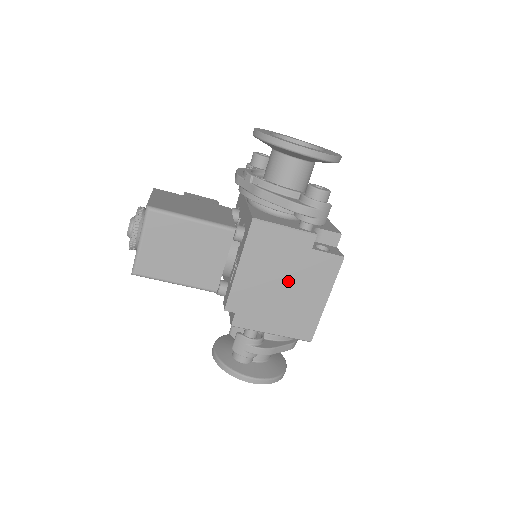
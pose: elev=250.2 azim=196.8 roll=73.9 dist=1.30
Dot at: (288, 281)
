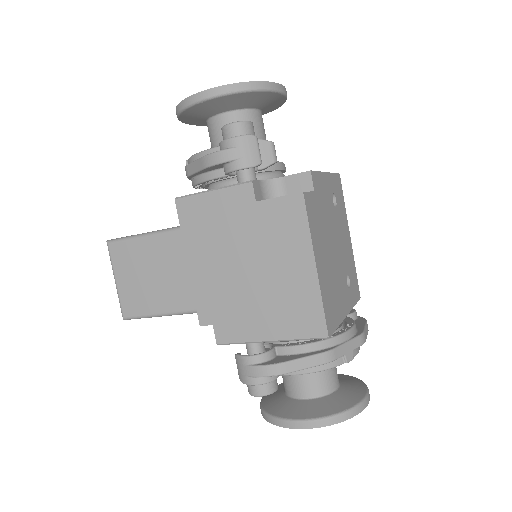
Dot at: (251, 258)
